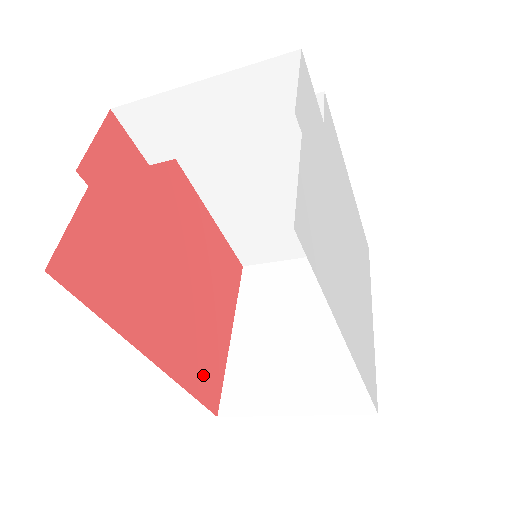
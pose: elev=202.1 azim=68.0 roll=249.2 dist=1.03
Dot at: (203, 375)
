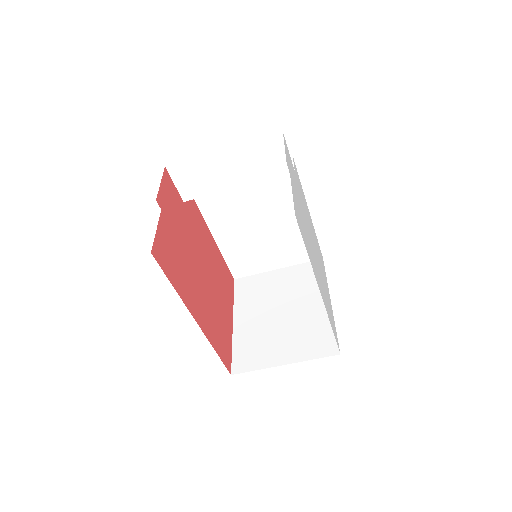
Dot at: (221, 343)
